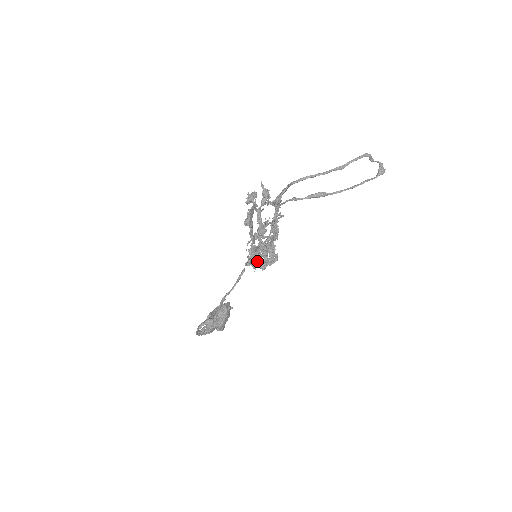
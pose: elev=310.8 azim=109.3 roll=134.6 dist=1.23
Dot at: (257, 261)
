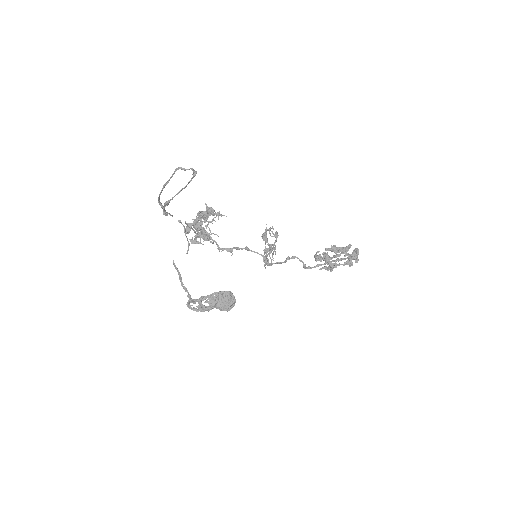
Dot at: (263, 260)
